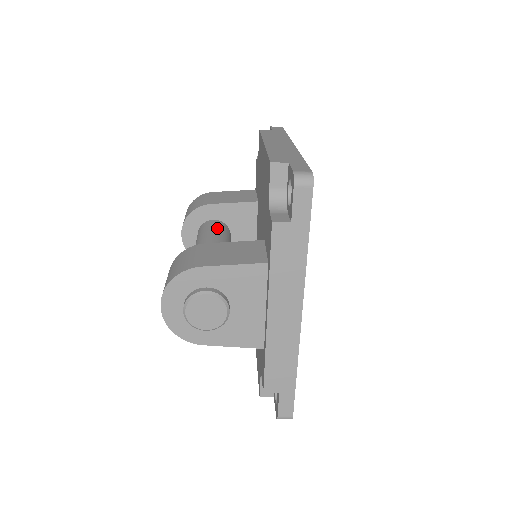
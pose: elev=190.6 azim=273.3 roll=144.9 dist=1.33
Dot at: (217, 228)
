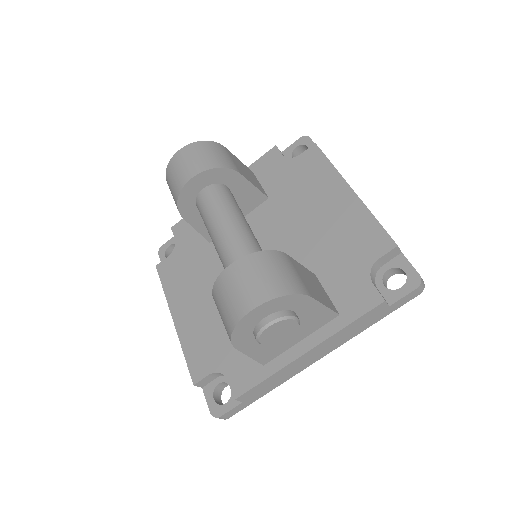
Dot at: occluded
